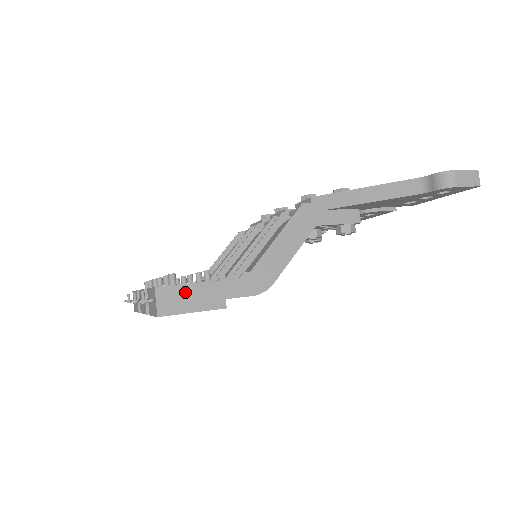
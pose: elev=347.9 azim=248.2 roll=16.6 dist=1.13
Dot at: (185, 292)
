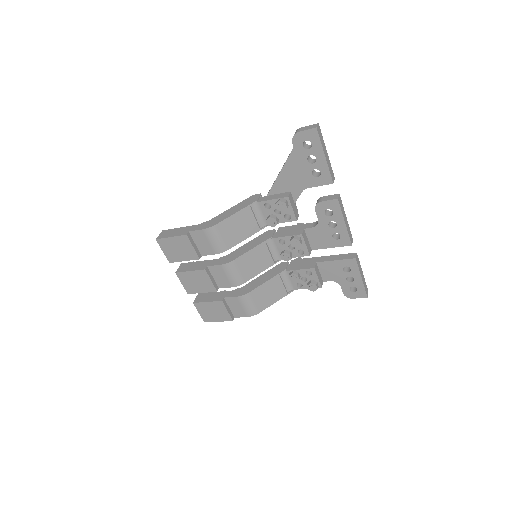
Dot at: (173, 231)
